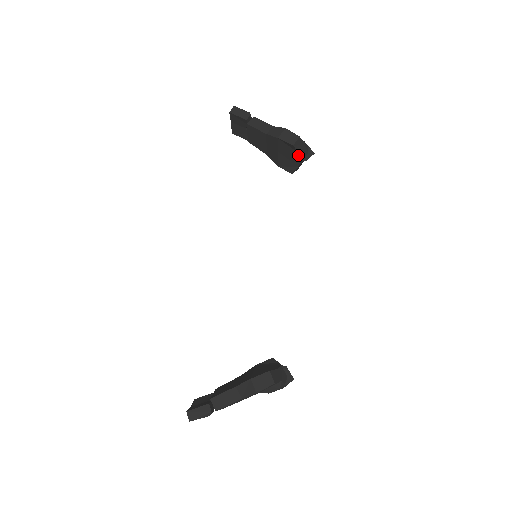
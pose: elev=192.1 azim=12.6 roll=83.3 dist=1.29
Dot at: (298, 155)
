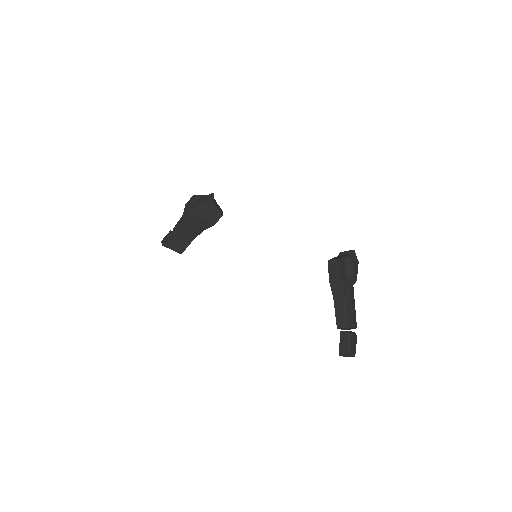
Dot at: (207, 202)
